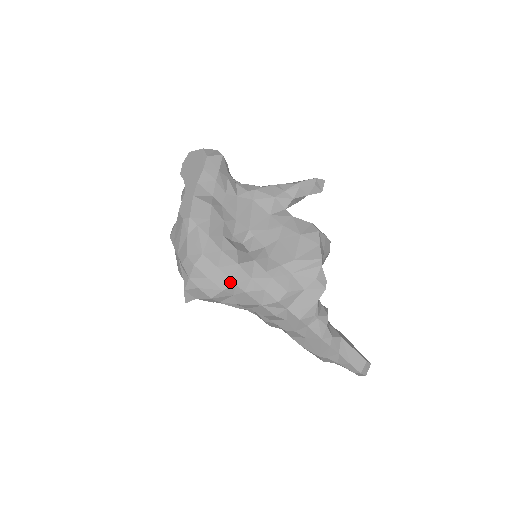
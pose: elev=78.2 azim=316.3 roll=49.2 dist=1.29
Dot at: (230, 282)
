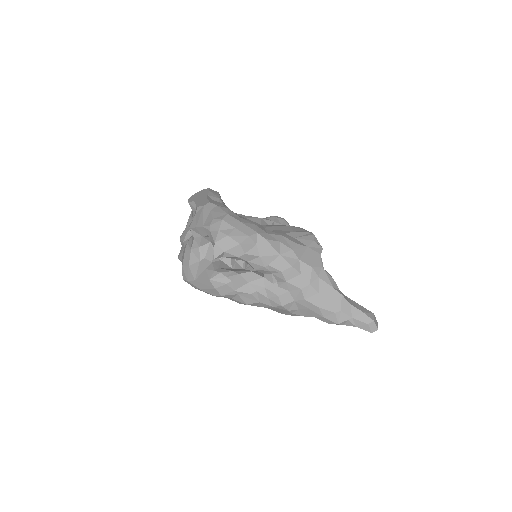
Dot at: (253, 231)
